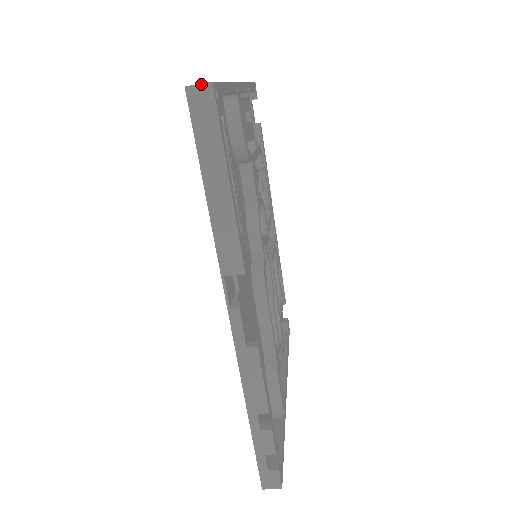
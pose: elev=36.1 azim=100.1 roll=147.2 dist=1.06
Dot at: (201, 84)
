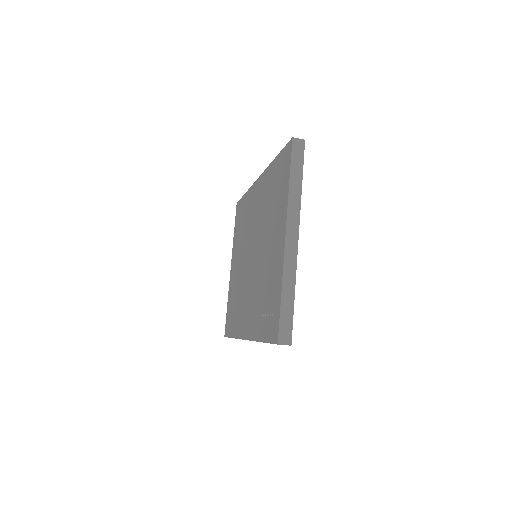
Dot at: occluded
